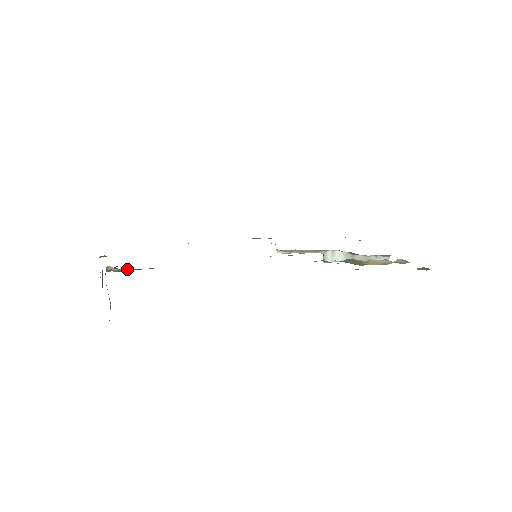
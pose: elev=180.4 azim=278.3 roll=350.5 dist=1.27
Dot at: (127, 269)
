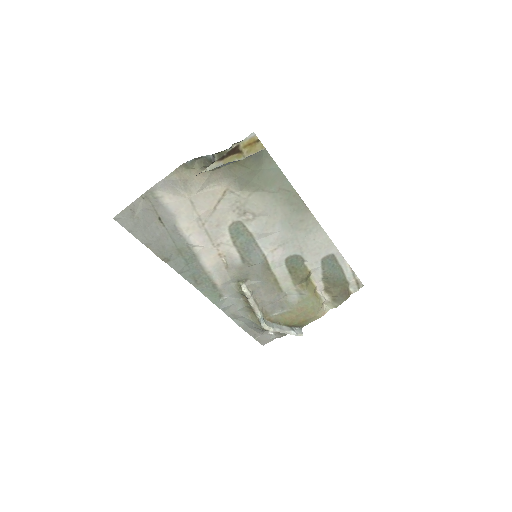
Dot at: occluded
